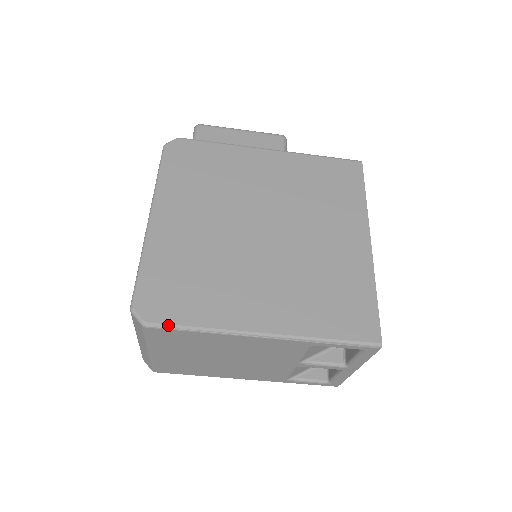
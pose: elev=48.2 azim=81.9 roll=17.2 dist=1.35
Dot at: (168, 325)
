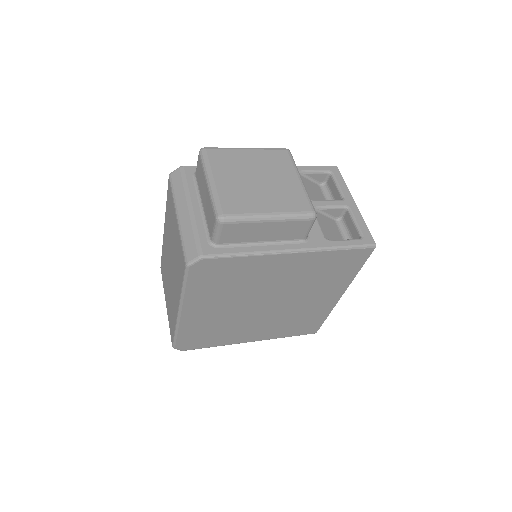
Dot at: occluded
